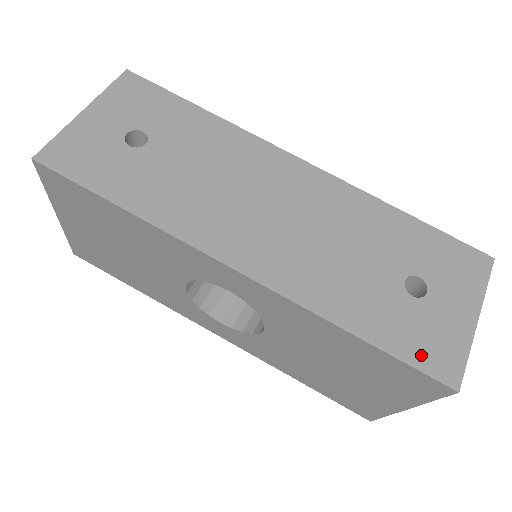
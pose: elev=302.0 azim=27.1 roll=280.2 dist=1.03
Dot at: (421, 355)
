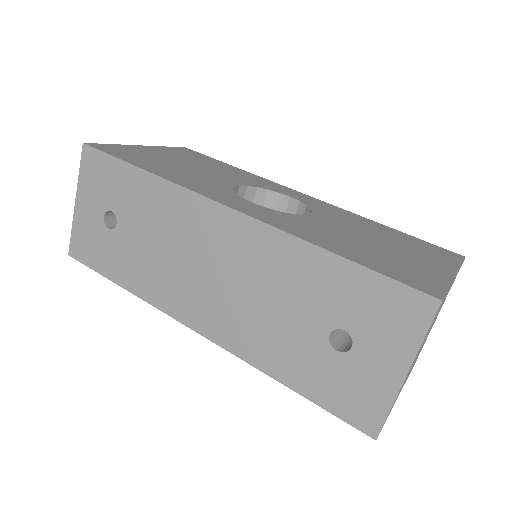
Dot at: (342, 406)
